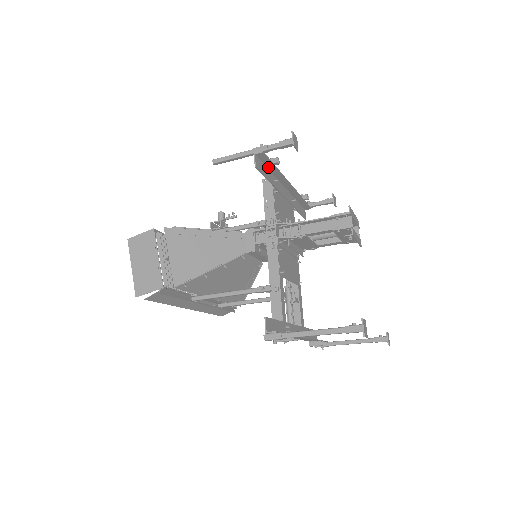
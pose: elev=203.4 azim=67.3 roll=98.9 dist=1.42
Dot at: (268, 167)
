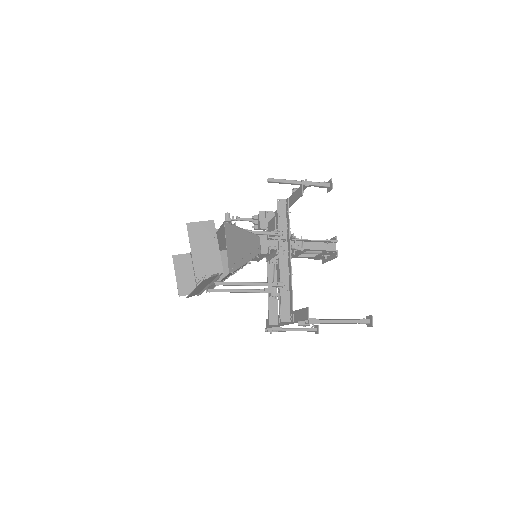
Dot at: (294, 194)
